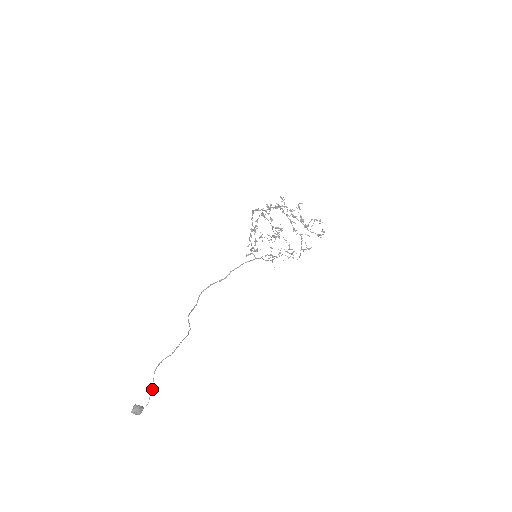
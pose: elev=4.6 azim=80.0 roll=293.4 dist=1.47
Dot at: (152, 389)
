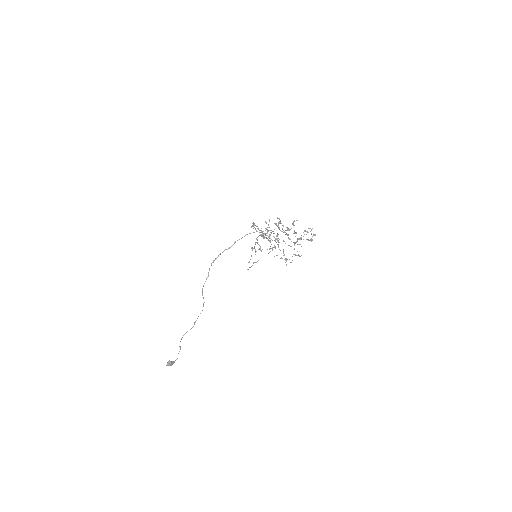
Dot at: occluded
